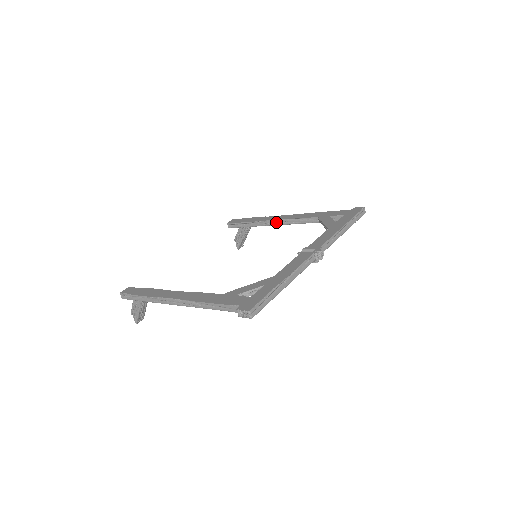
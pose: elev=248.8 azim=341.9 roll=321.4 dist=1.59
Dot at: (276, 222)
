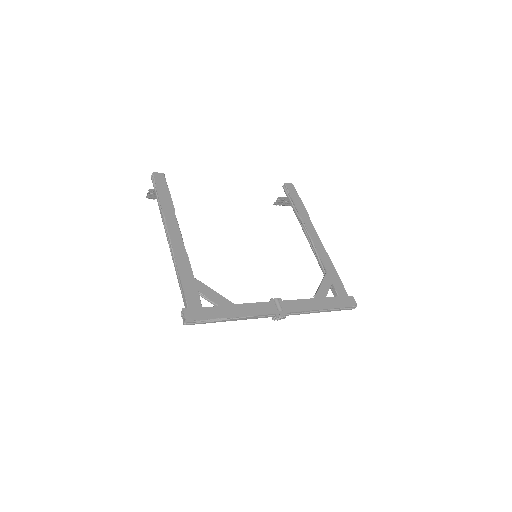
Dot at: (307, 233)
